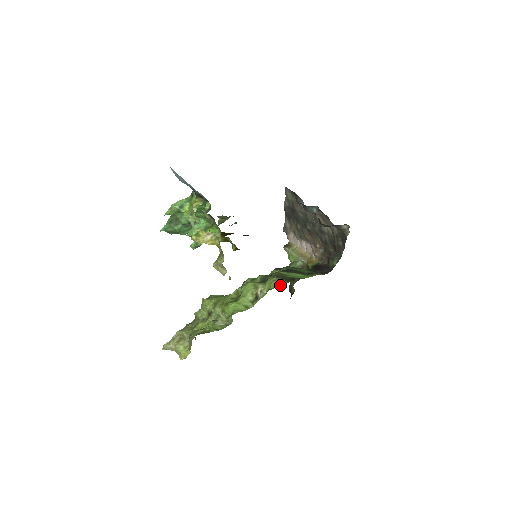
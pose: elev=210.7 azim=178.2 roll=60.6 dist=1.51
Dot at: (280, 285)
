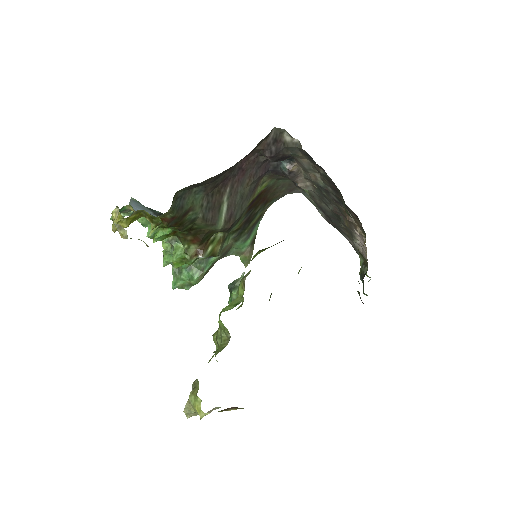
Dot at: occluded
